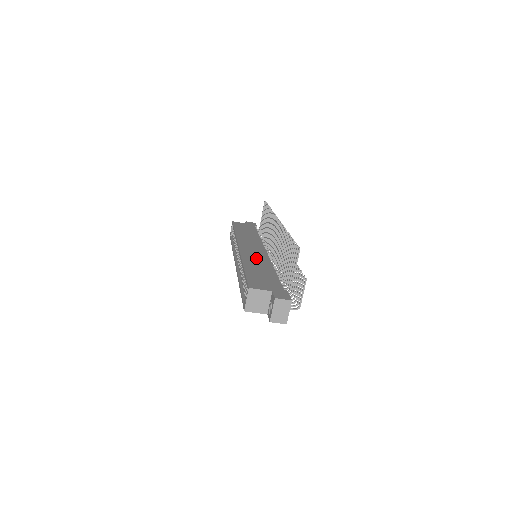
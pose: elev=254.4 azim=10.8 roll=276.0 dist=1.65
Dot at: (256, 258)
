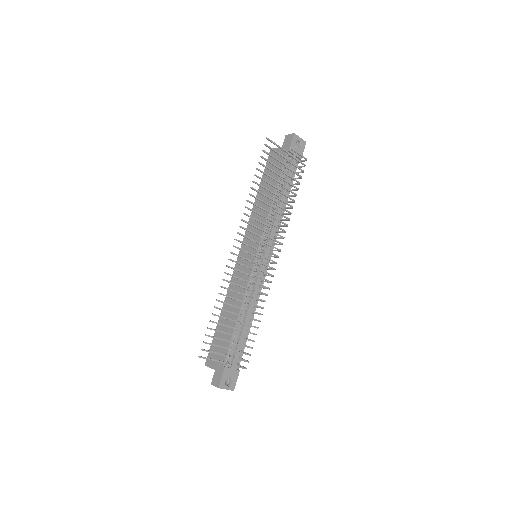
Dot at: (237, 286)
